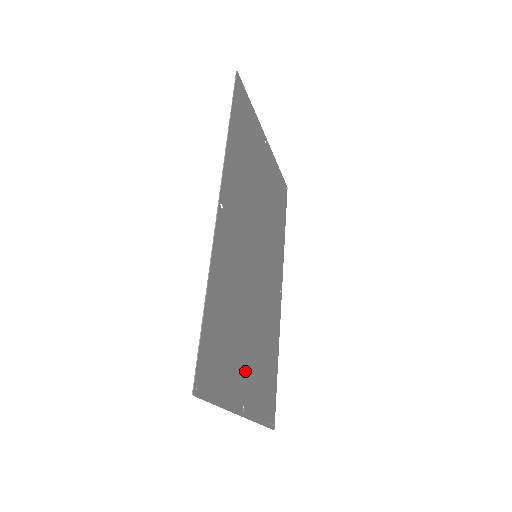
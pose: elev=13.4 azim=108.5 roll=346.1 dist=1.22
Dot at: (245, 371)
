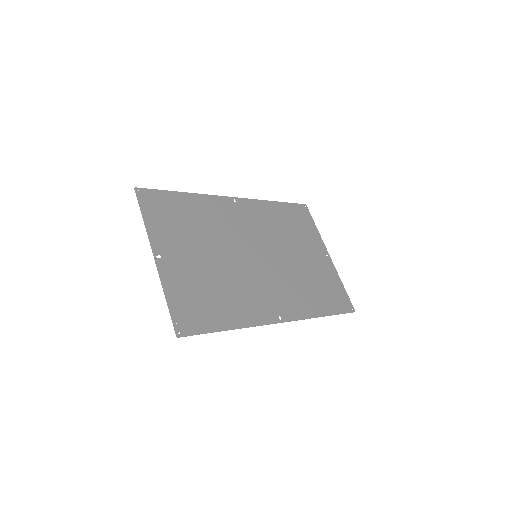
Dot at: (182, 255)
